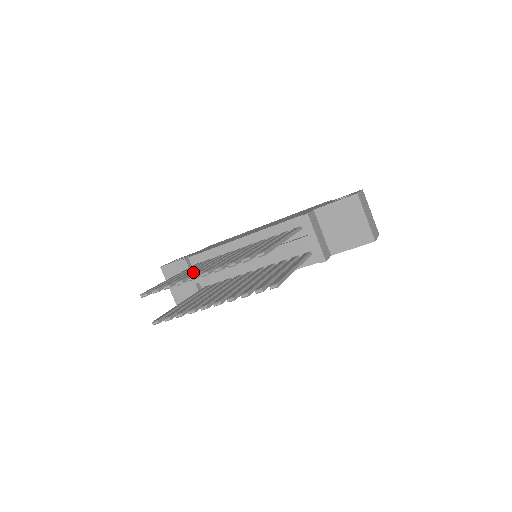
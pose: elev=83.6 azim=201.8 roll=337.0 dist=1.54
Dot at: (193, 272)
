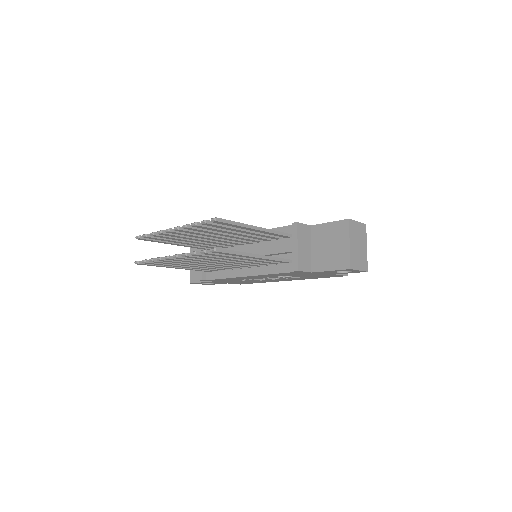
Dot at: occluded
